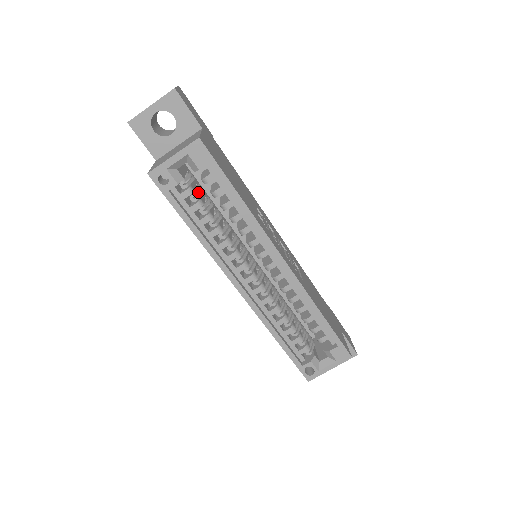
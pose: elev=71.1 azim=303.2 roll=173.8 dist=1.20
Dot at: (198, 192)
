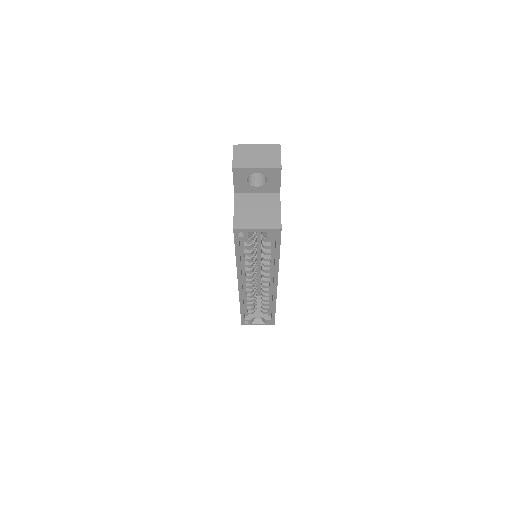
Dot at: occluded
